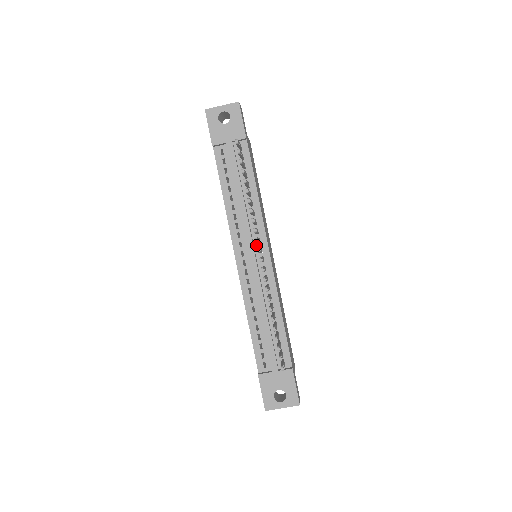
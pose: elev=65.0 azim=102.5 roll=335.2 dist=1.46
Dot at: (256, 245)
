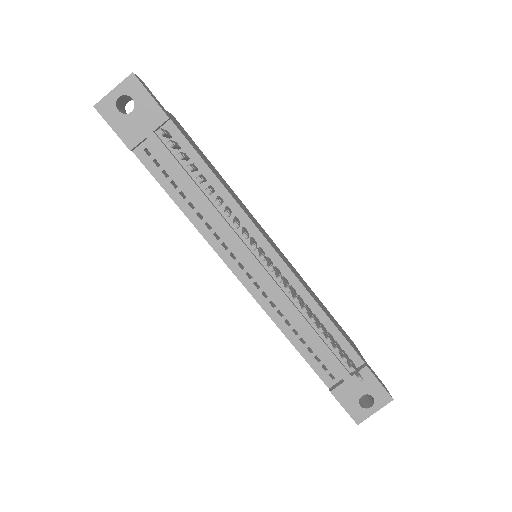
Dot at: occluded
